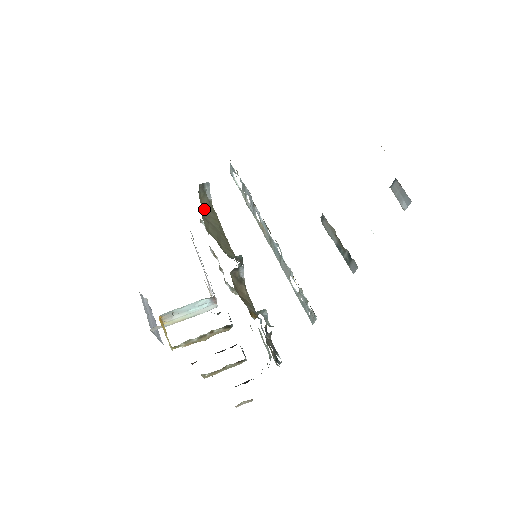
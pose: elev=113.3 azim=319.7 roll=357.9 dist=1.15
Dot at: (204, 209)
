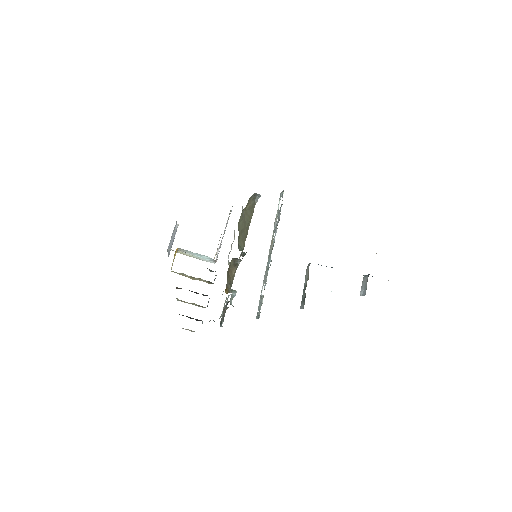
Dot at: (247, 208)
